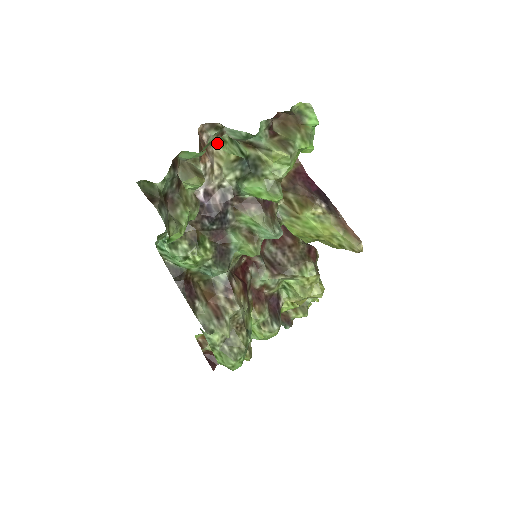
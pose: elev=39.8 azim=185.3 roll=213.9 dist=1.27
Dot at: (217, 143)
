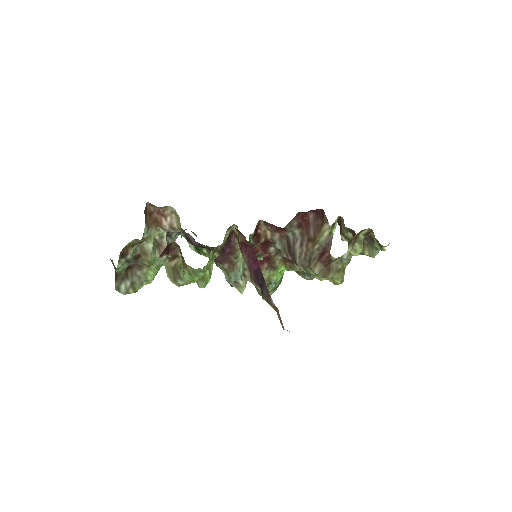
Dot at: (171, 208)
